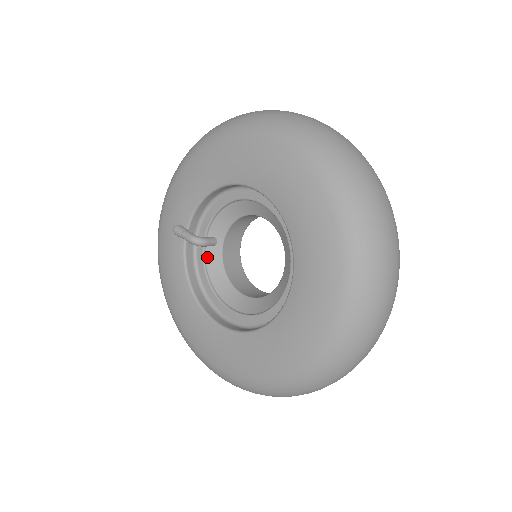
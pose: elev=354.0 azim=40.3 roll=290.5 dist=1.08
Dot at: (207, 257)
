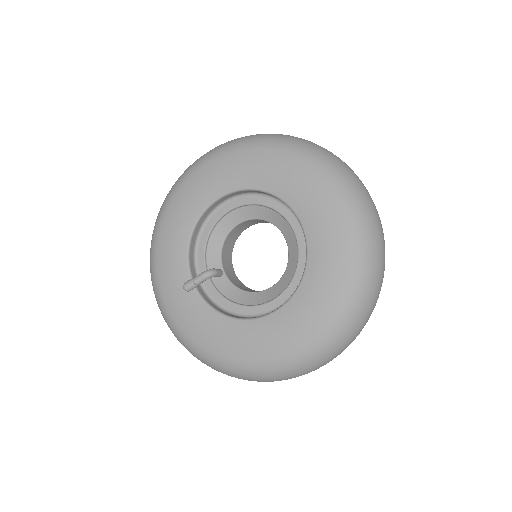
Dot at: (224, 294)
